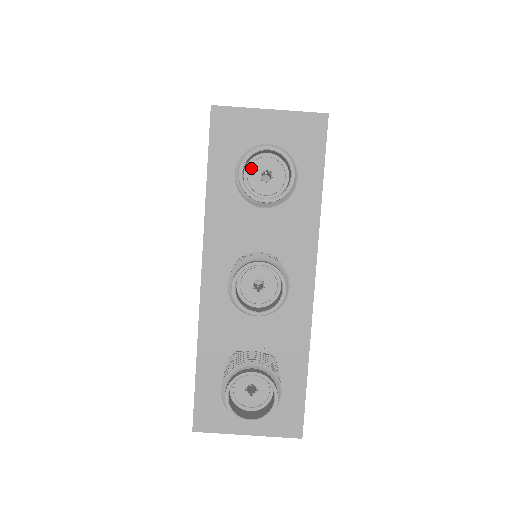
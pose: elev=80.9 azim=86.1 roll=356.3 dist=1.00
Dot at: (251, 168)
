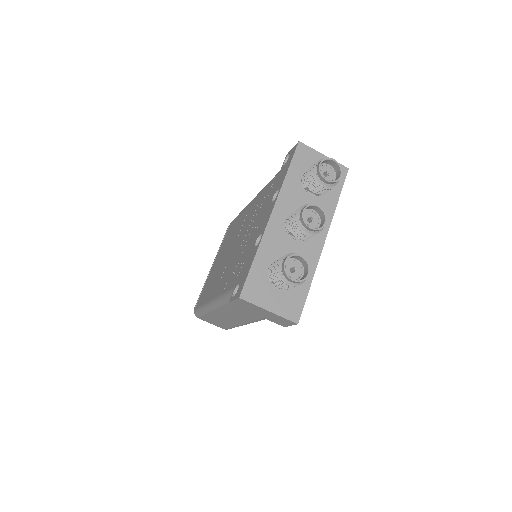
Dot at: (320, 168)
